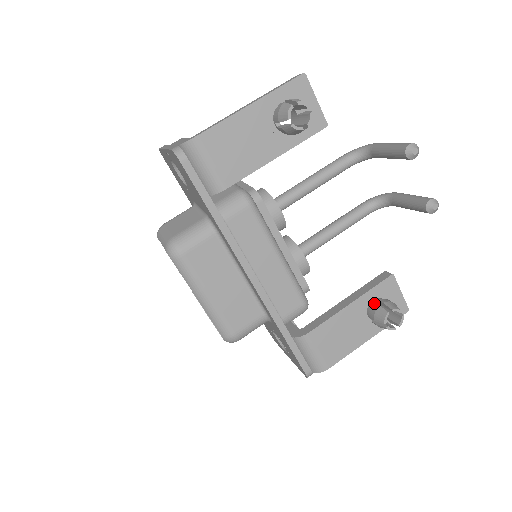
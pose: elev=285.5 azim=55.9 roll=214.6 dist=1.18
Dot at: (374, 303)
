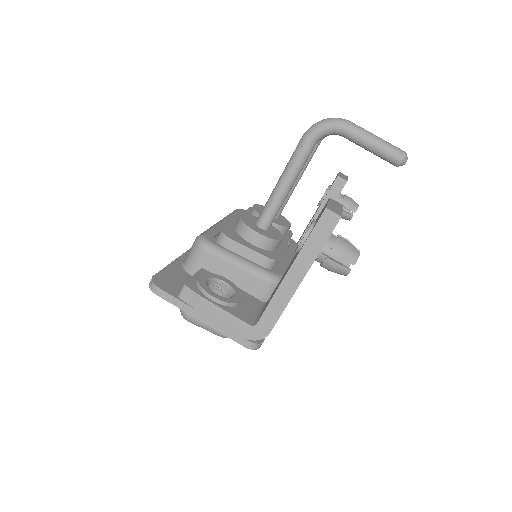
Dot at: occluded
